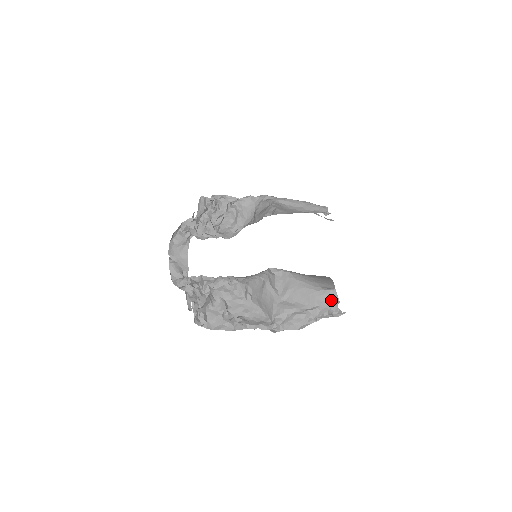
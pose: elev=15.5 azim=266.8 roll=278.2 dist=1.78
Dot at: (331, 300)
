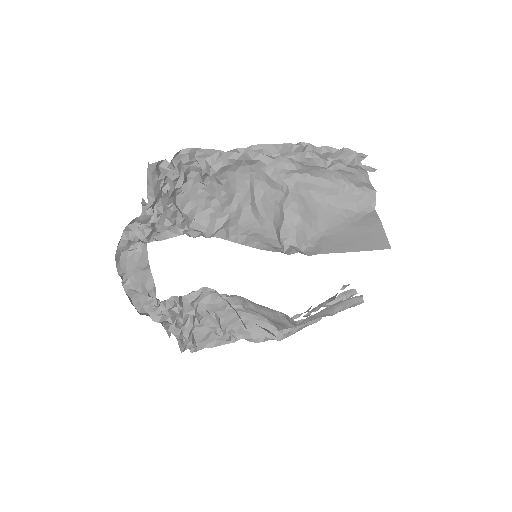
Dot at: (354, 304)
